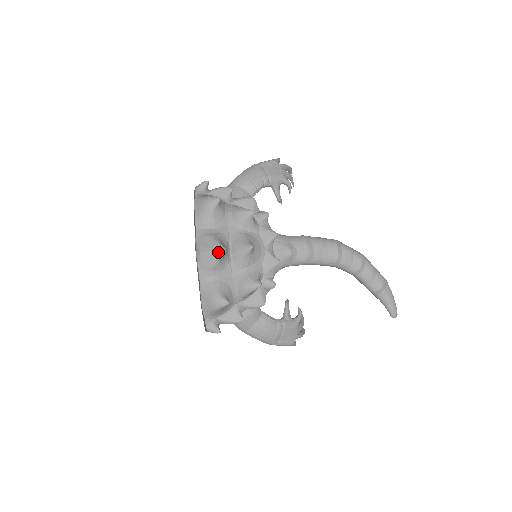
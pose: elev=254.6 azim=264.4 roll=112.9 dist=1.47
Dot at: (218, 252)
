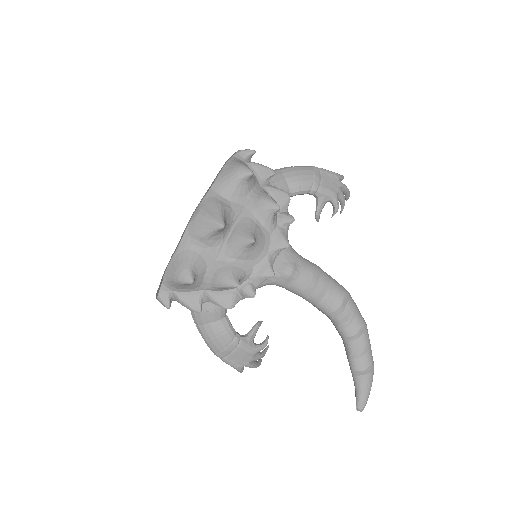
Dot at: (215, 224)
